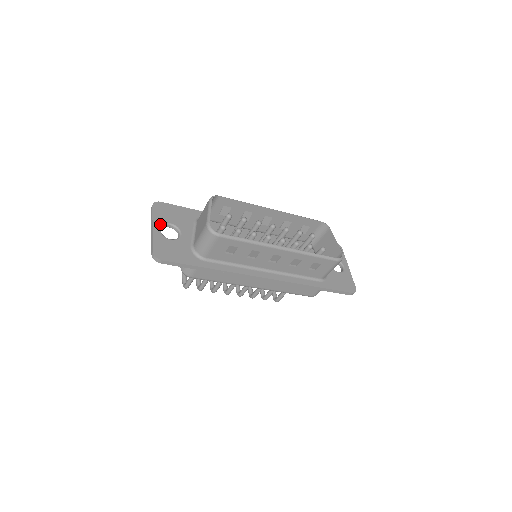
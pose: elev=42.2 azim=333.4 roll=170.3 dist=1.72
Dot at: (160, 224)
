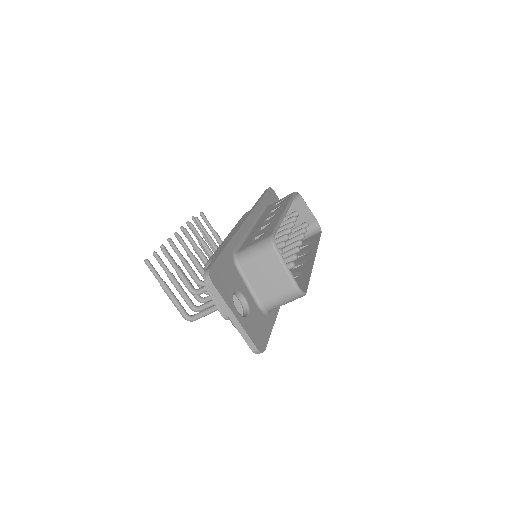
Dot at: (233, 304)
